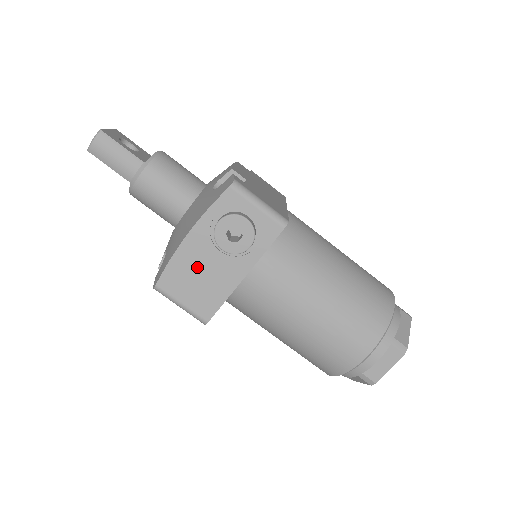
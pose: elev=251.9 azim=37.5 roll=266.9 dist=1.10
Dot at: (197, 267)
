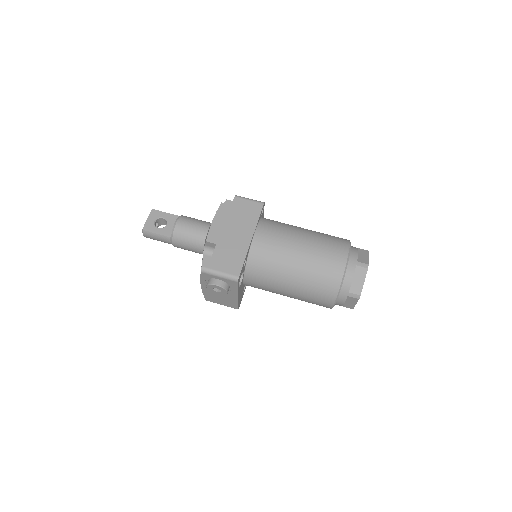
Dot at: (215, 295)
